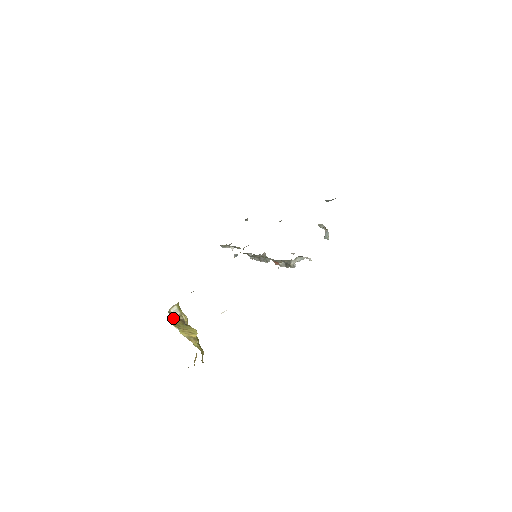
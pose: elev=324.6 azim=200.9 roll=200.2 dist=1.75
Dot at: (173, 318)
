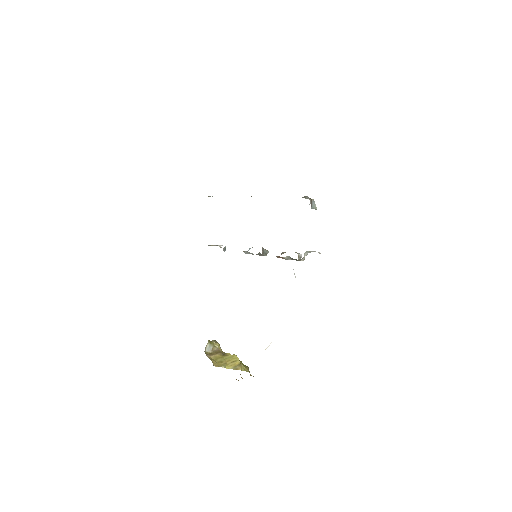
Dot at: (212, 357)
